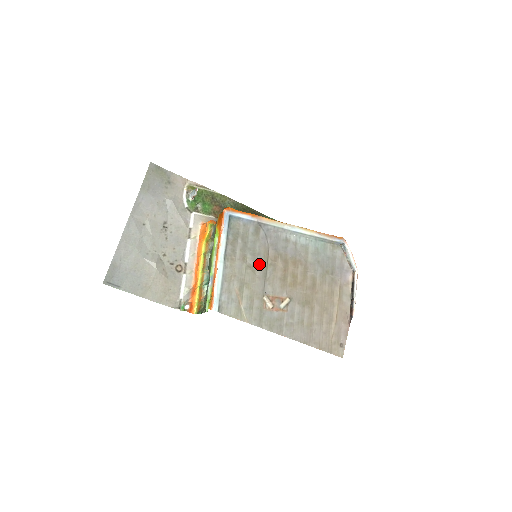
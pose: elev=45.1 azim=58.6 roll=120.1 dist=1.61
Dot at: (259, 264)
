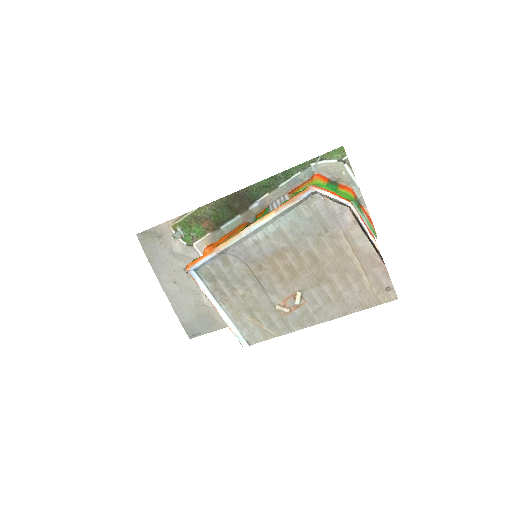
Dot at: (250, 285)
